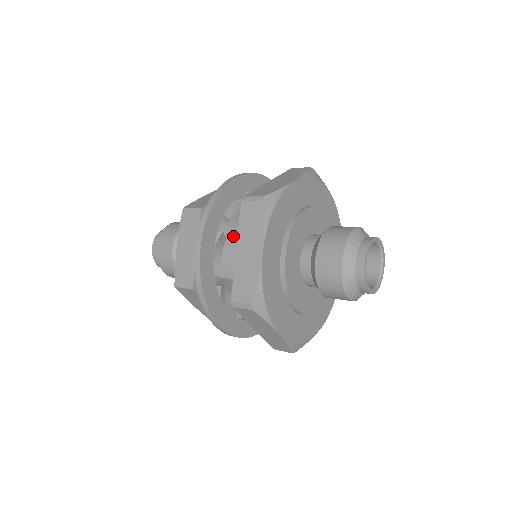
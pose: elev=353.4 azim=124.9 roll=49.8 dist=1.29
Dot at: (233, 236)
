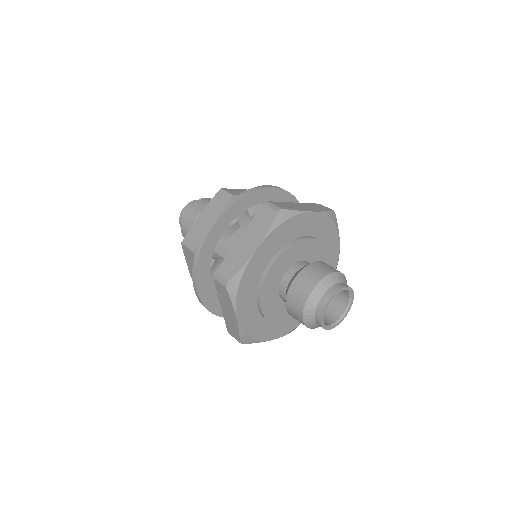
Dot at: occluded
